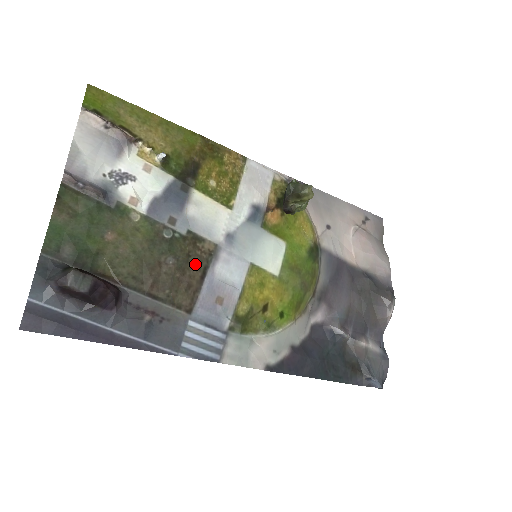
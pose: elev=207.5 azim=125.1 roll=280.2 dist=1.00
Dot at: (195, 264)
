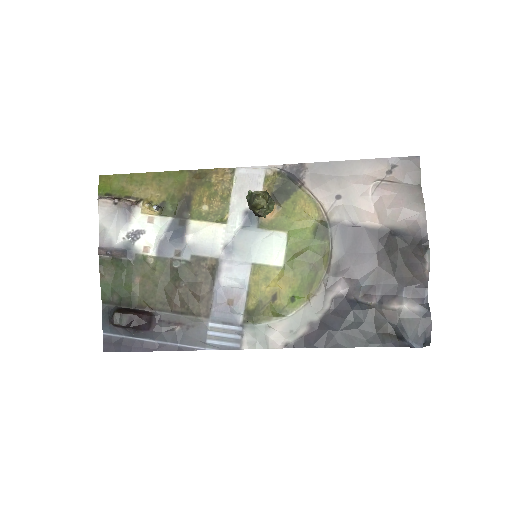
Dot at: (203, 280)
